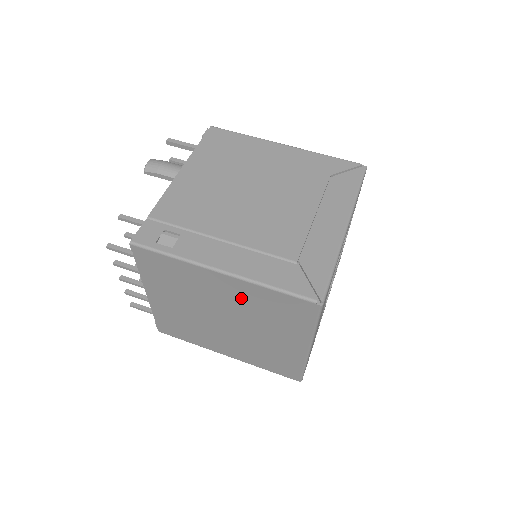
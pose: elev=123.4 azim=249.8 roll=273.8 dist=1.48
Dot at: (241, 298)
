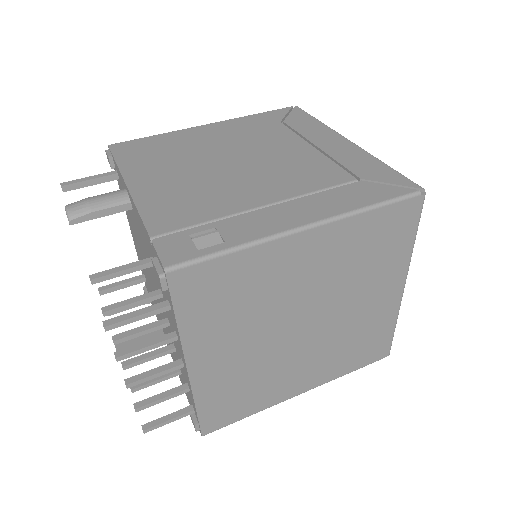
Dot at: (331, 259)
